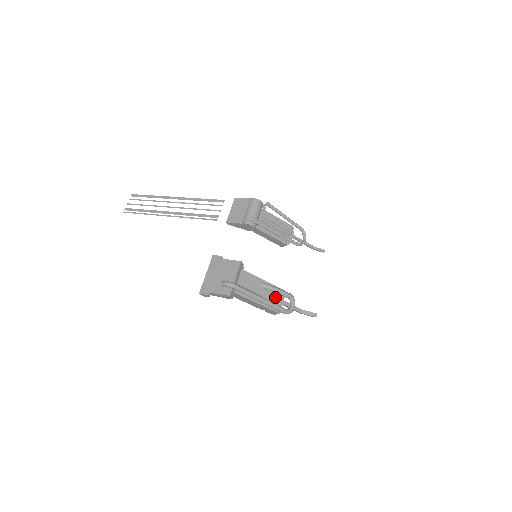
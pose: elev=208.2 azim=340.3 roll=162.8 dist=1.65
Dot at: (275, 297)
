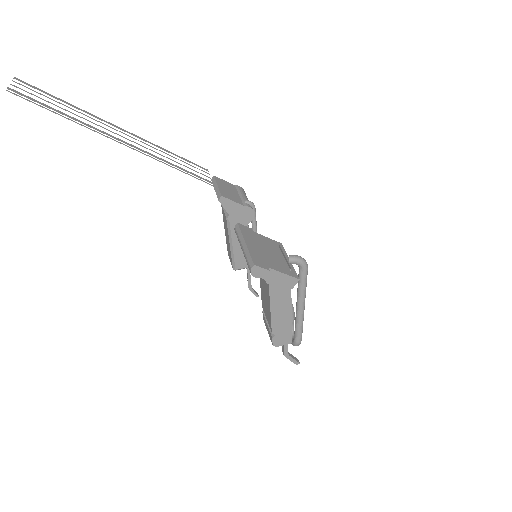
Dot at: occluded
